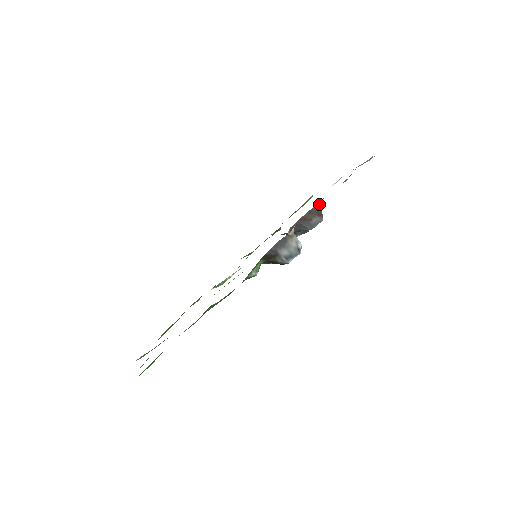
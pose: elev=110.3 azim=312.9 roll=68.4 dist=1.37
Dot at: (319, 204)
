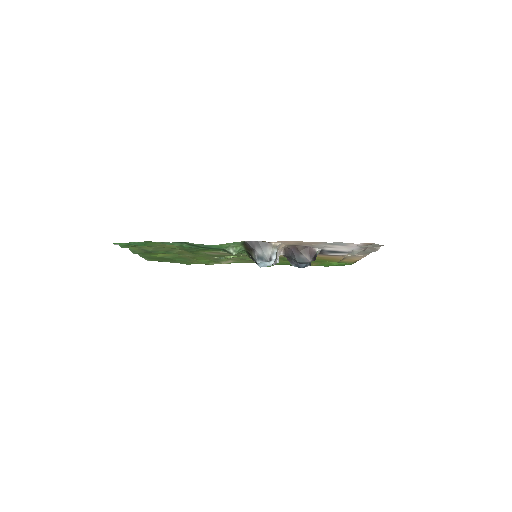
Dot at: (317, 249)
